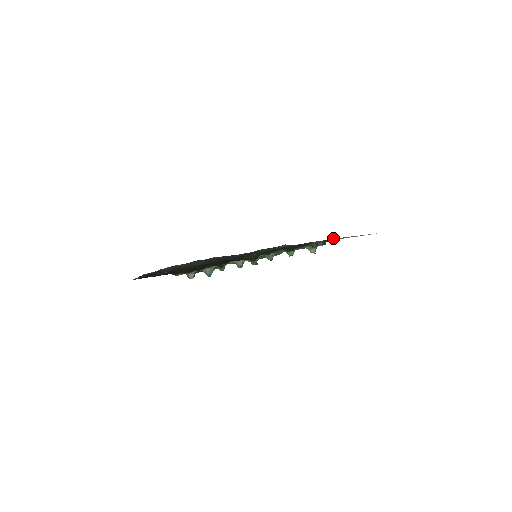
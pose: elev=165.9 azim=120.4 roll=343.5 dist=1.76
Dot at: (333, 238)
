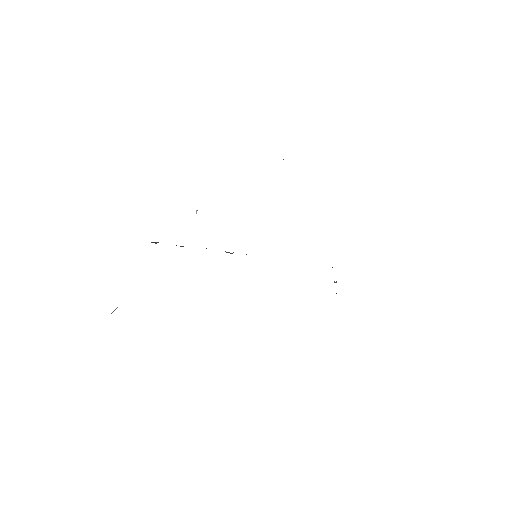
Dot at: occluded
